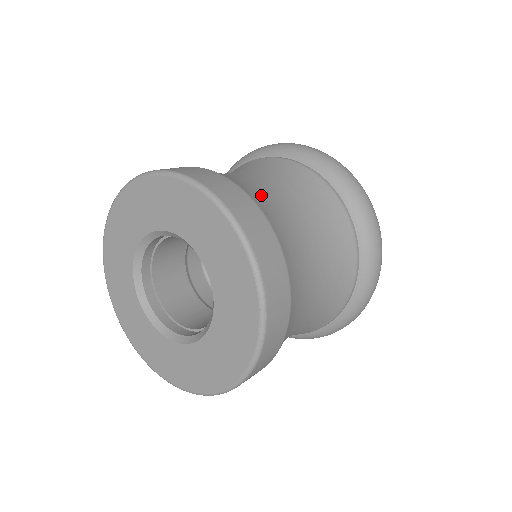
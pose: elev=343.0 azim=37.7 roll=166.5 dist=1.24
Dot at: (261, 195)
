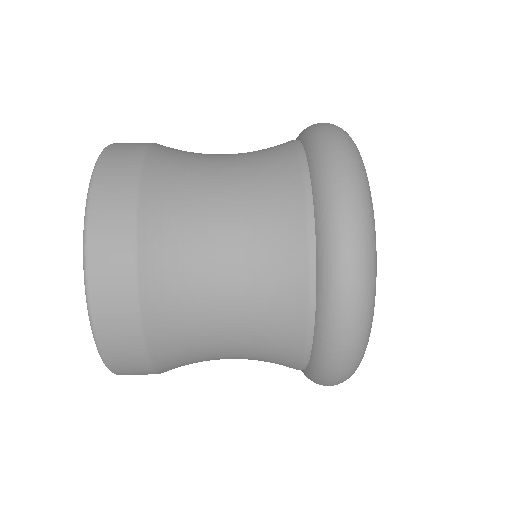
Dot at: (180, 329)
